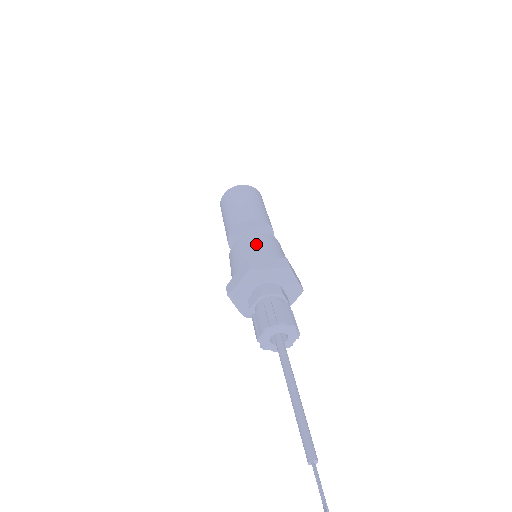
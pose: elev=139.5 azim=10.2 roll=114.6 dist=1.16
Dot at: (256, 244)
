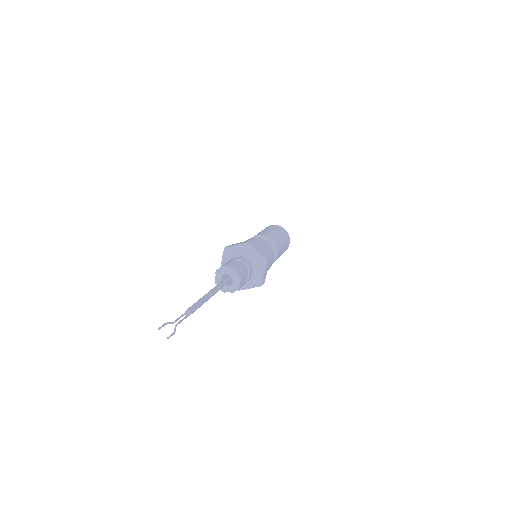
Dot at: occluded
